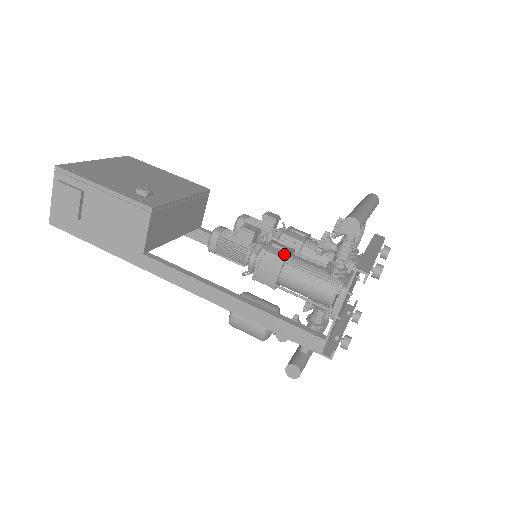
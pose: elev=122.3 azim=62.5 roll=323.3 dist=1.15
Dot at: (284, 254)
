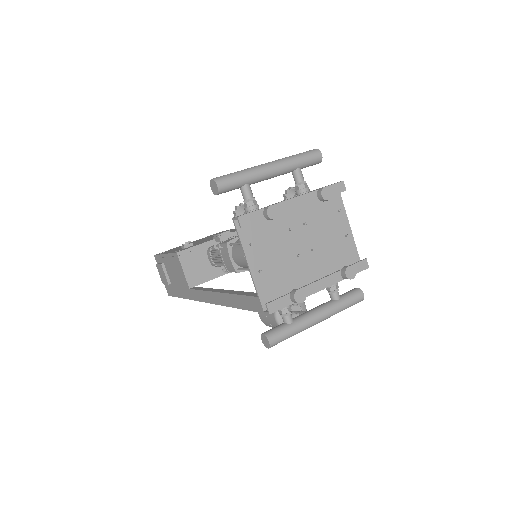
Dot at: (231, 240)
